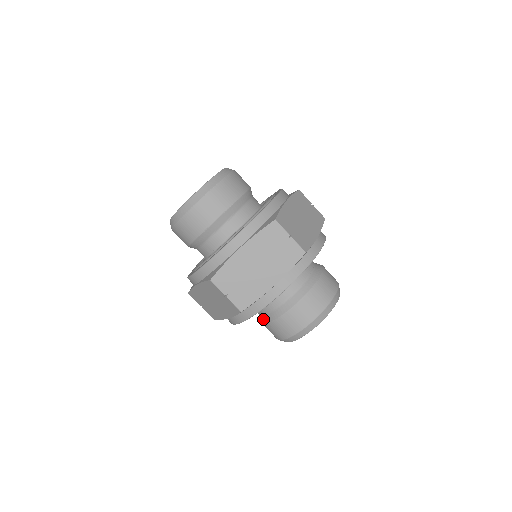
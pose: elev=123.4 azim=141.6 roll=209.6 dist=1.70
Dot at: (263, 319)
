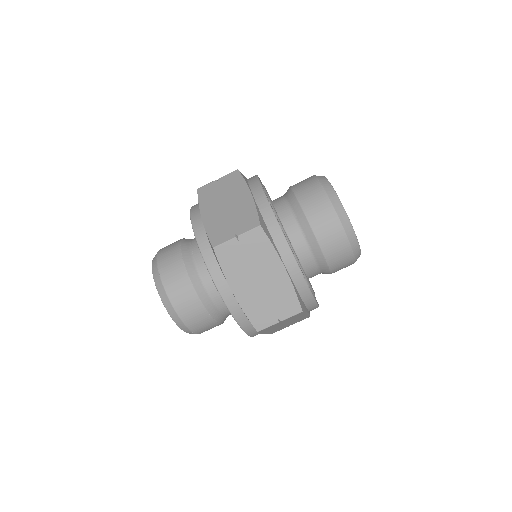
Dot at: (314, 248)
